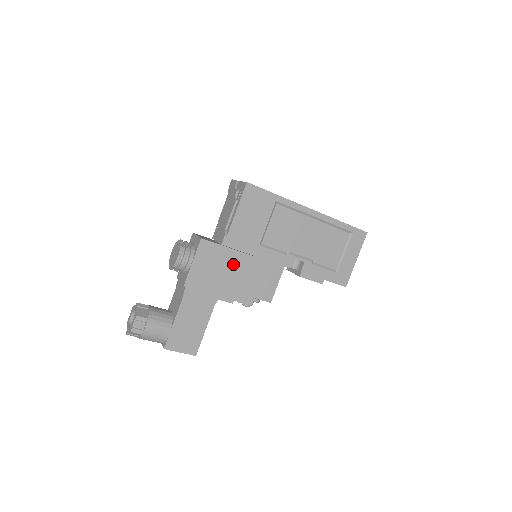
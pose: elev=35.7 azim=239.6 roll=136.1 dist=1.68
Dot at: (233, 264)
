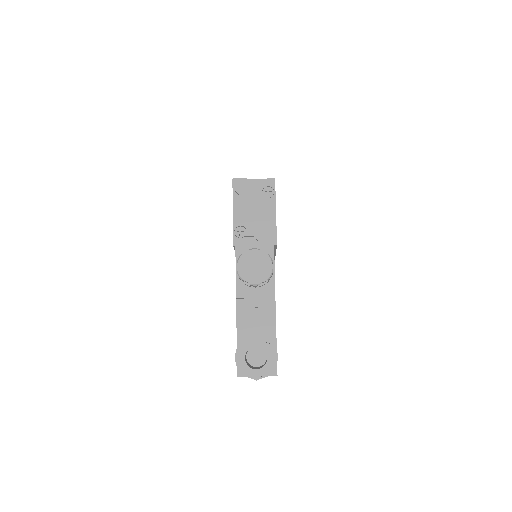
Dot at: occluded
